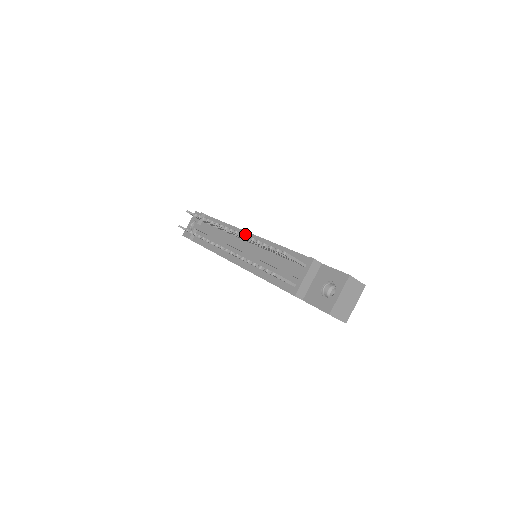
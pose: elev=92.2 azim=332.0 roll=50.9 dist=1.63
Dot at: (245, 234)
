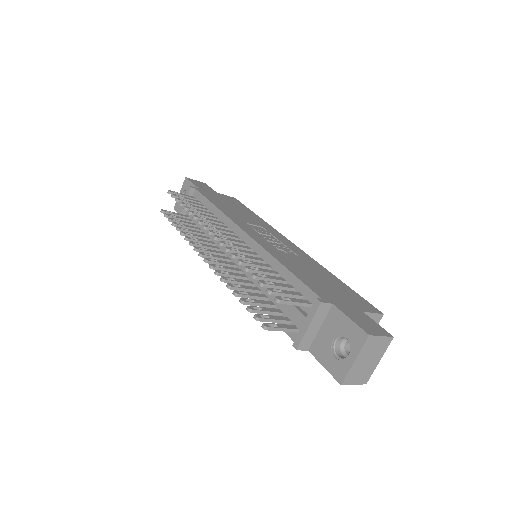
Dot at: (239, 232)
